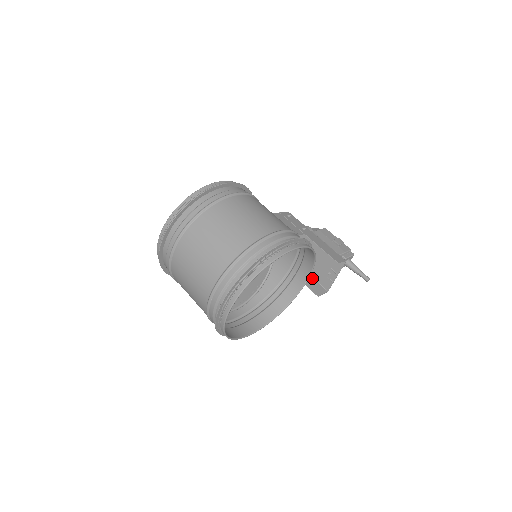
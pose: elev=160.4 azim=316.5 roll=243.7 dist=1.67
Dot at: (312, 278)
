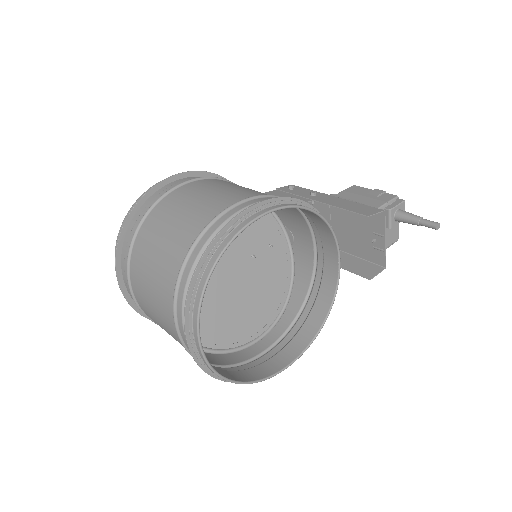
Dot at: (358, 258)
